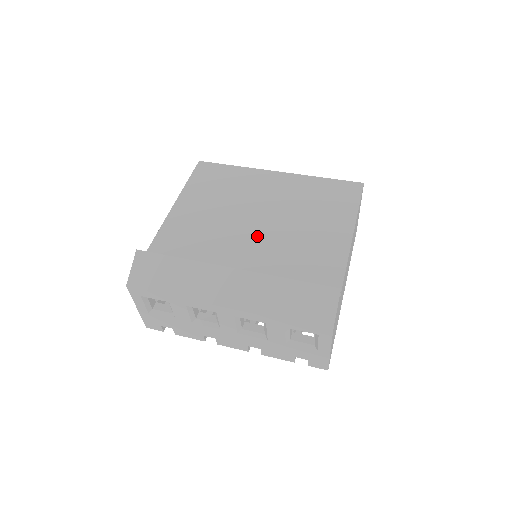
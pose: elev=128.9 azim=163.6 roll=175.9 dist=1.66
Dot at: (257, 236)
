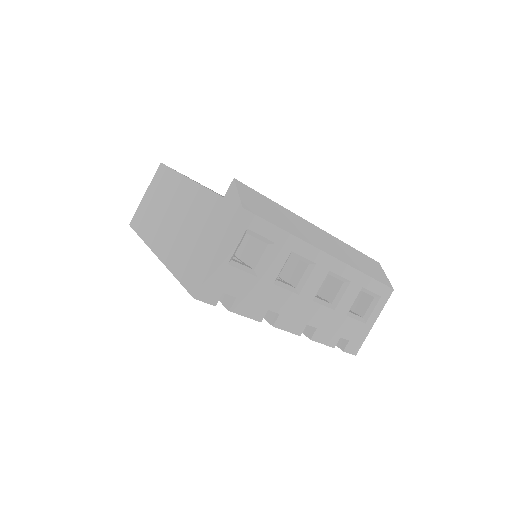
Dot at: occluded
